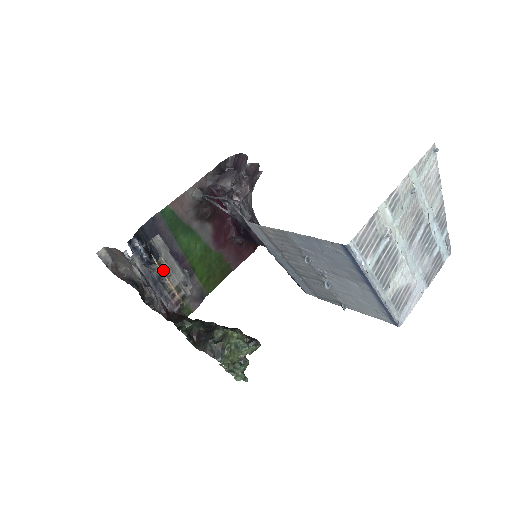
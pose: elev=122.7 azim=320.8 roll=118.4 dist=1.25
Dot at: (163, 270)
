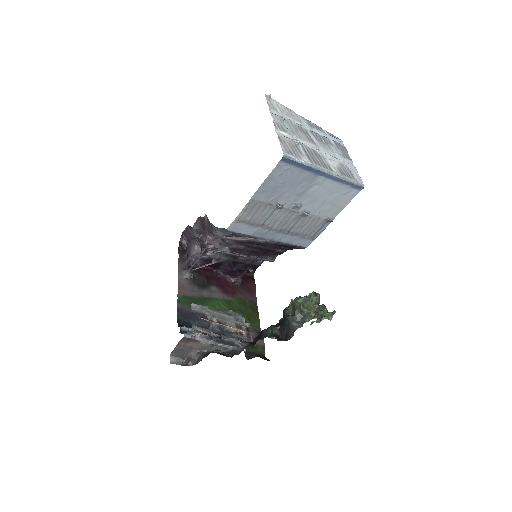
Dot at: (218, 323)
